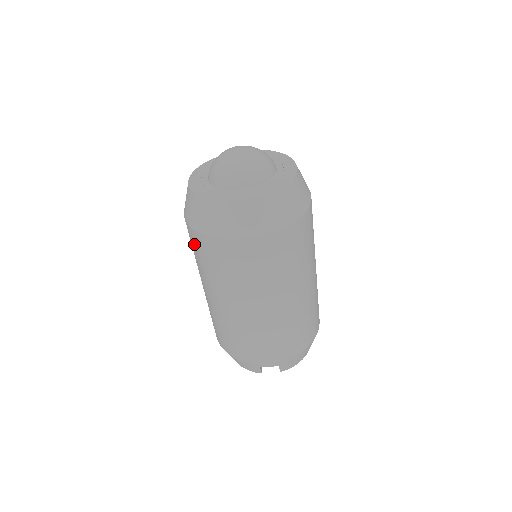
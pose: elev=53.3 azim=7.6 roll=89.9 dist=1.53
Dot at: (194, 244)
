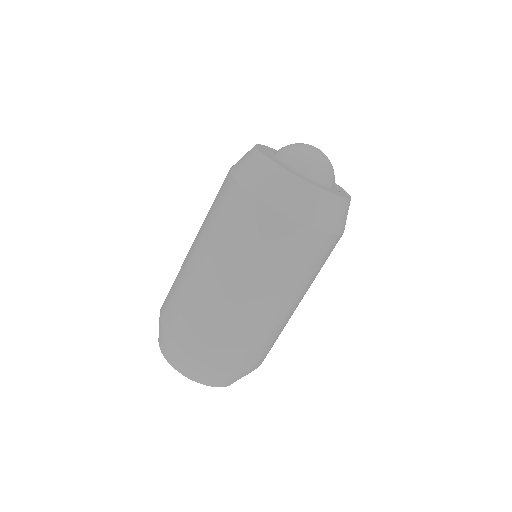
Dot at: (278, 238)
